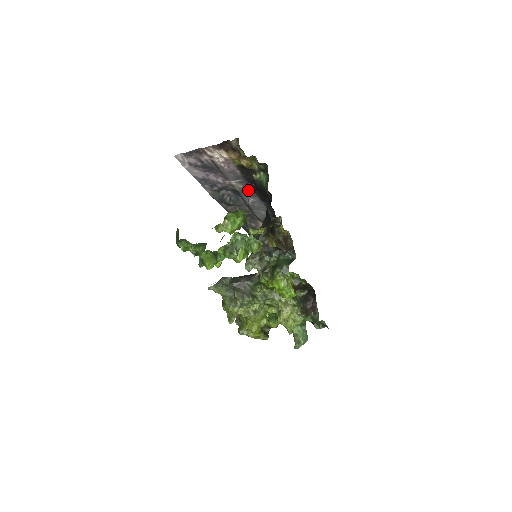
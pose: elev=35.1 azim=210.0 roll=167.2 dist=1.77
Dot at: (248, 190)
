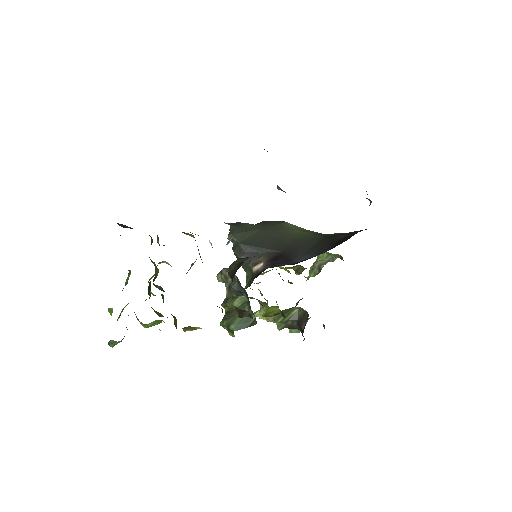
Dot at: occluded
